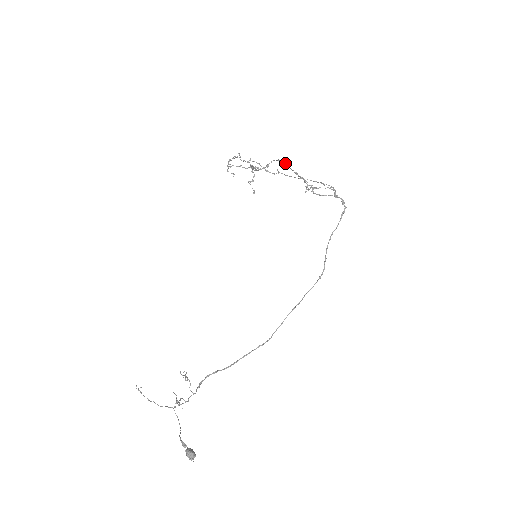
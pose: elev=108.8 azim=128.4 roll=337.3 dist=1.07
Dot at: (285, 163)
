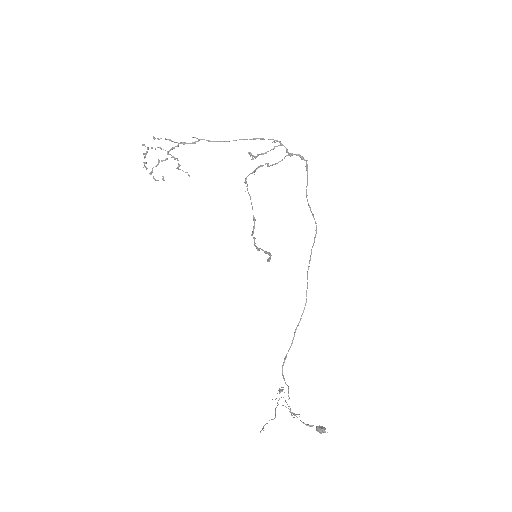
Dot at: occluded
